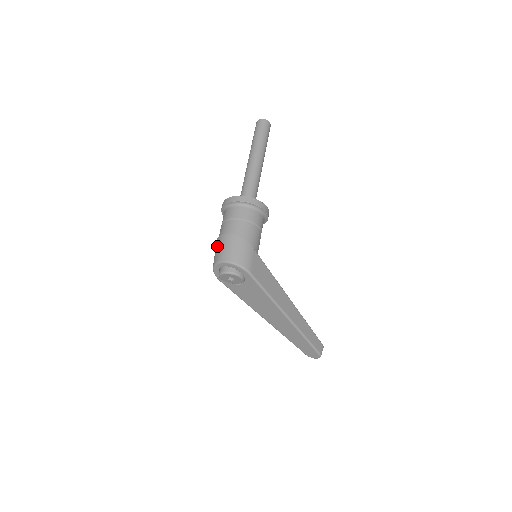
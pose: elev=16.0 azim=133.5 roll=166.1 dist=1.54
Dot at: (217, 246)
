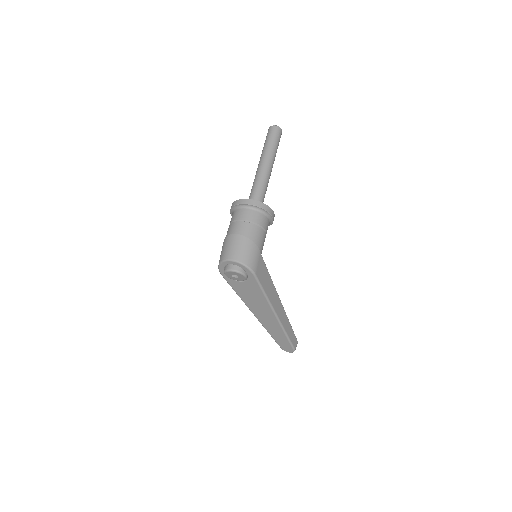
Dot at: (226, 244)
